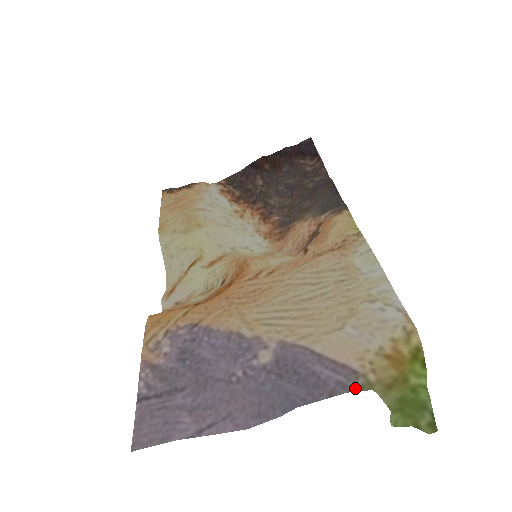
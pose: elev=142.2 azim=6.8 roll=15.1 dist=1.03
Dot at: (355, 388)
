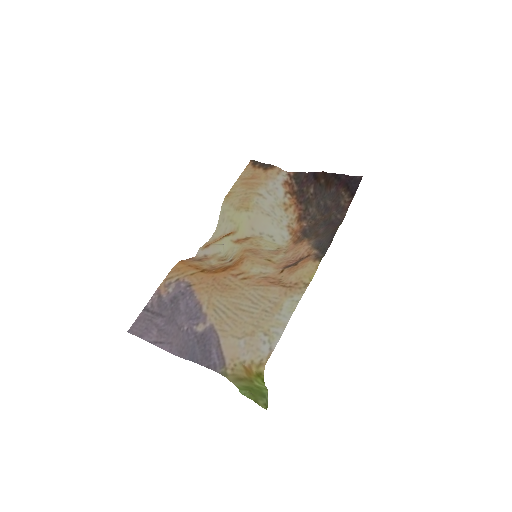
Dot at: (219, 371)
